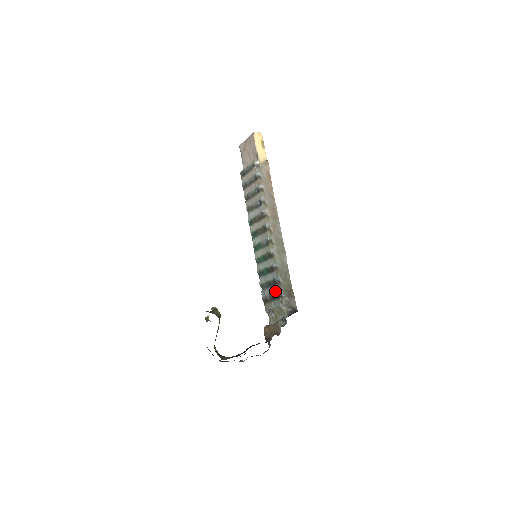
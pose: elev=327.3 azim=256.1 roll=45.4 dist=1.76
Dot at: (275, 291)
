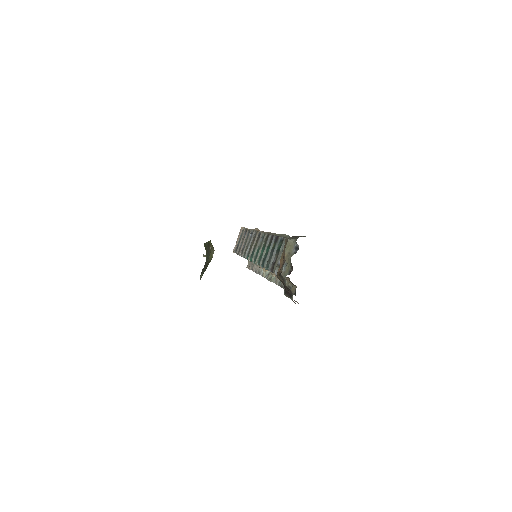
Dot at: (278, 242)
